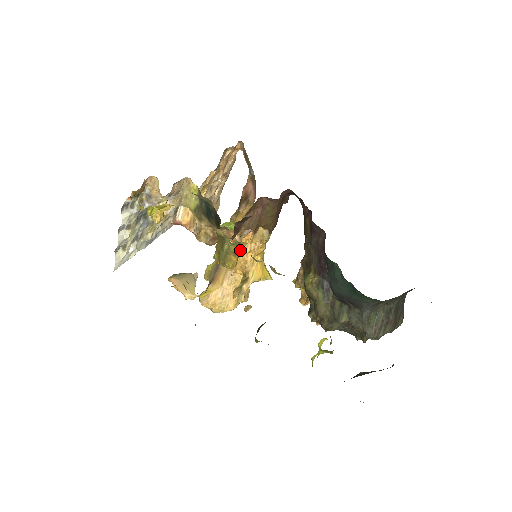
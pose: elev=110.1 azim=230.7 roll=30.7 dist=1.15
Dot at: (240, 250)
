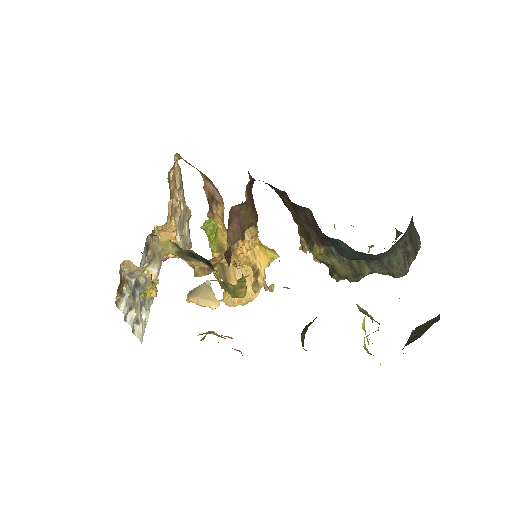
Dot at: (244, 279)
